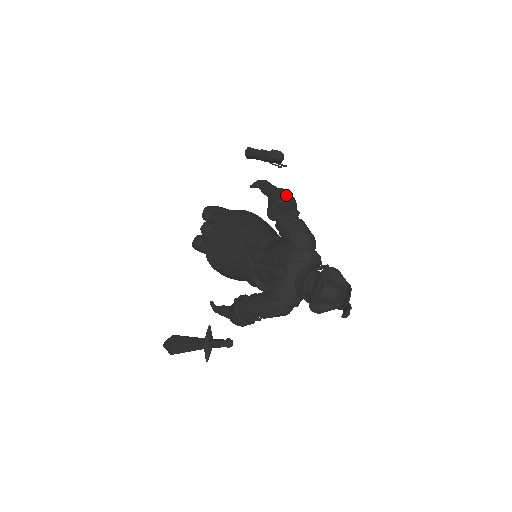
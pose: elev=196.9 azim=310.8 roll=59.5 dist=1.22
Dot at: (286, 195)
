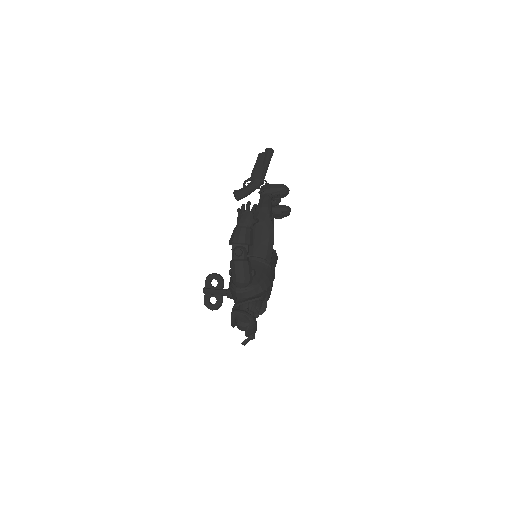
Dot at: (234, 238)
